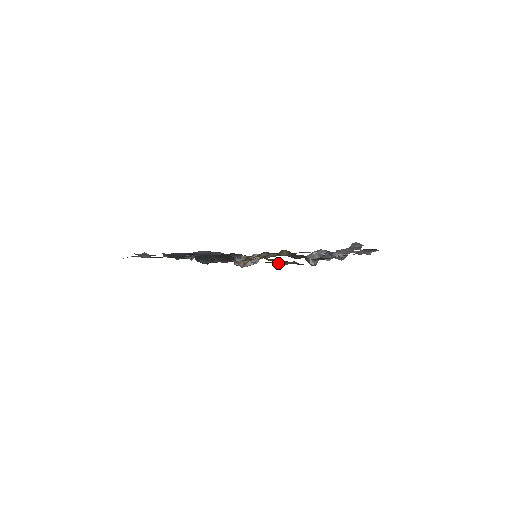
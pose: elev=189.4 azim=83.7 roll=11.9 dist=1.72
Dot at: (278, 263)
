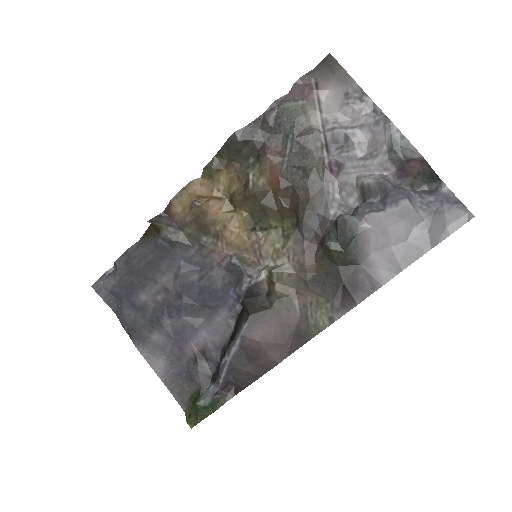
Dot at: (247, 189)
